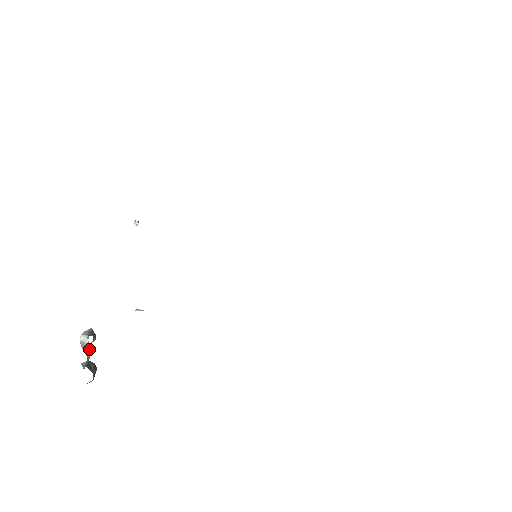
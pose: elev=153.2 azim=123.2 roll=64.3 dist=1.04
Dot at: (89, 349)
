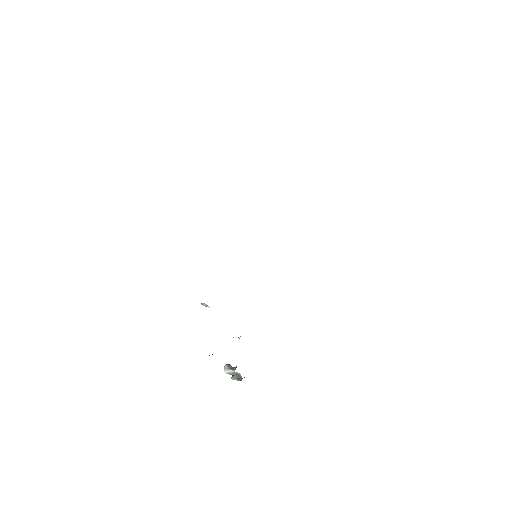
Dot at: (236, 373)
